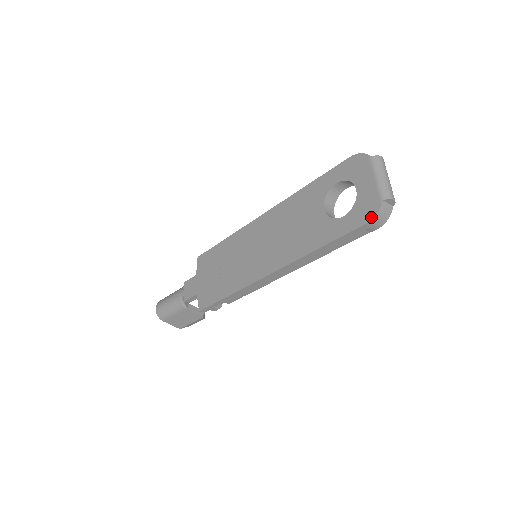
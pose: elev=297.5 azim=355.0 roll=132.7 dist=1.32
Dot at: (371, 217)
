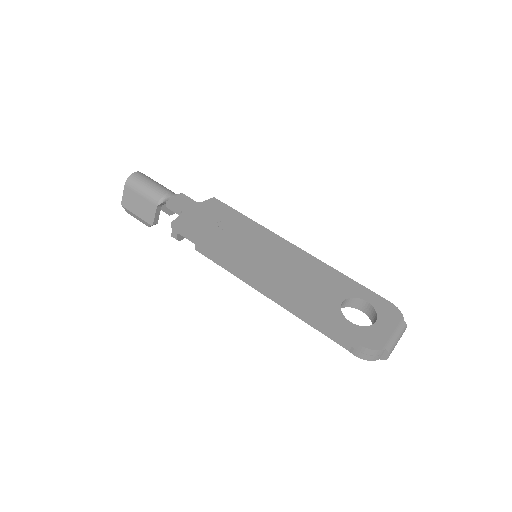
Dot at: (369, 347)
